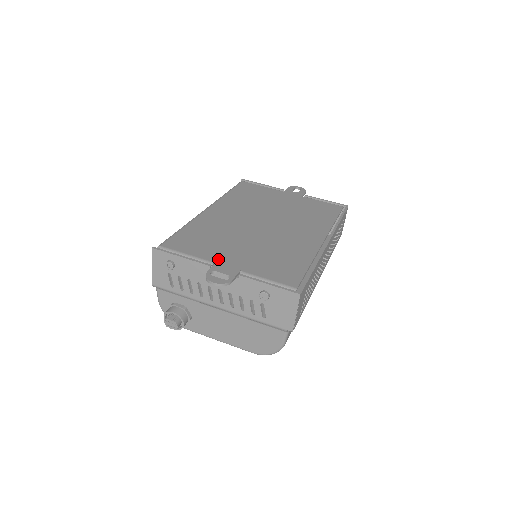
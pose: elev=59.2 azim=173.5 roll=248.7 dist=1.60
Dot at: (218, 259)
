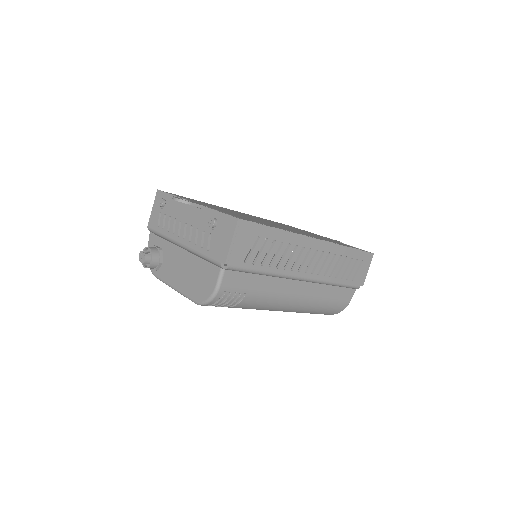
Dot at: occluded
